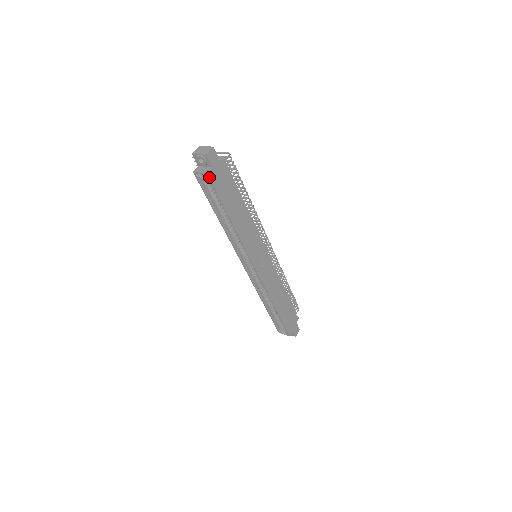
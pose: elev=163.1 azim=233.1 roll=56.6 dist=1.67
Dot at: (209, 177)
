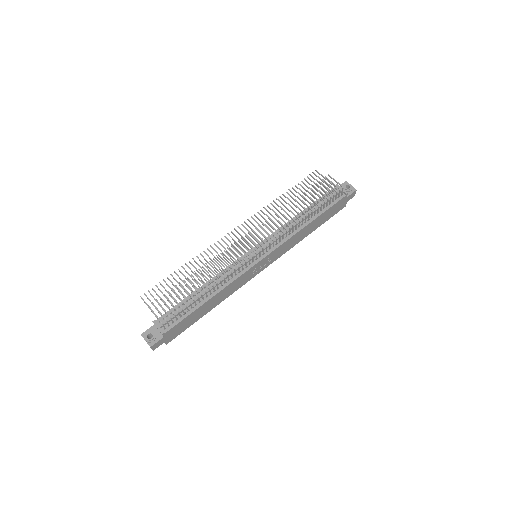
Dot at: occluded
